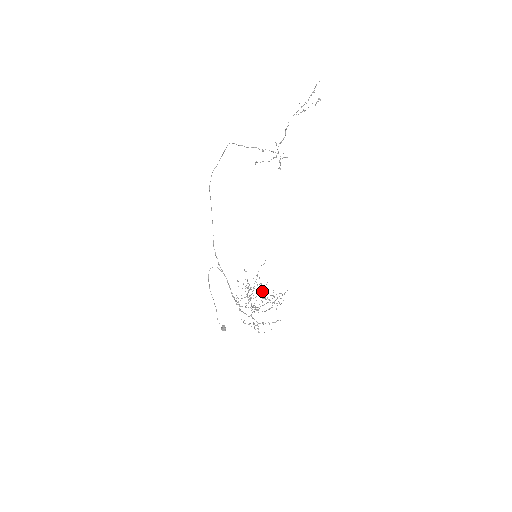
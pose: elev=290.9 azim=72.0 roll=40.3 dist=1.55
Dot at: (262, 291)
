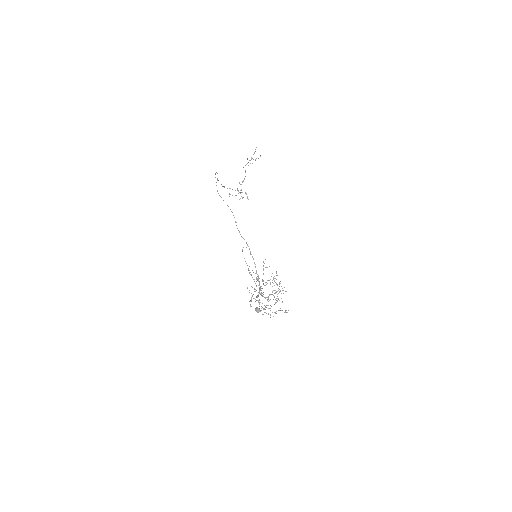
Dot at: occluded
